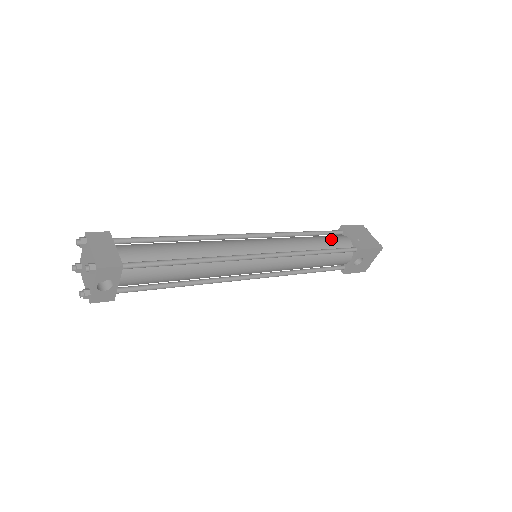
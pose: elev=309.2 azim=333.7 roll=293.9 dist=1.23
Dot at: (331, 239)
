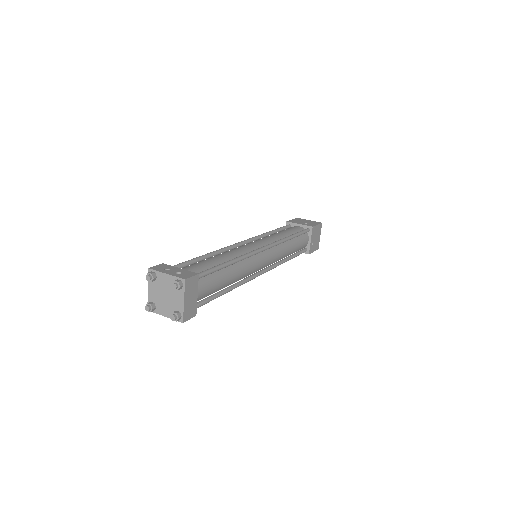
Dot at: (301, 243)
